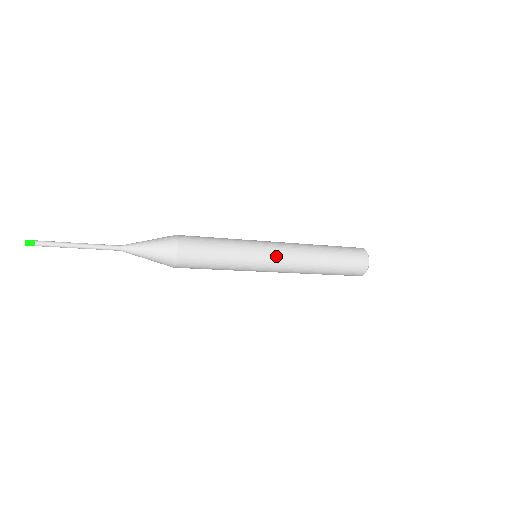
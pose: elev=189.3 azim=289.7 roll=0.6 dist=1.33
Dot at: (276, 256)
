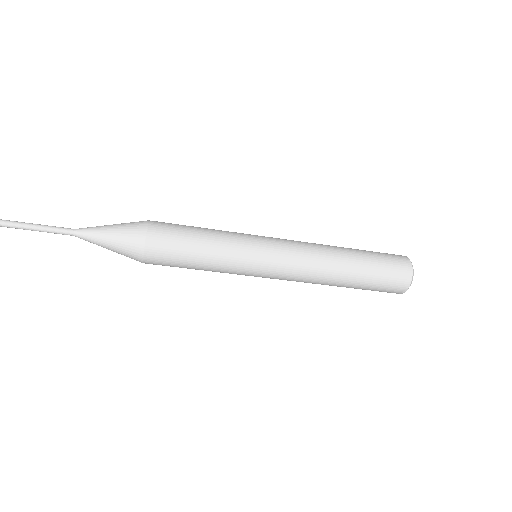
Dot at: (280, 240)
